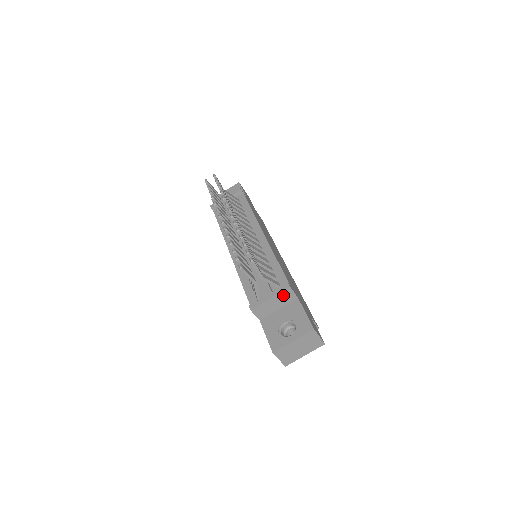
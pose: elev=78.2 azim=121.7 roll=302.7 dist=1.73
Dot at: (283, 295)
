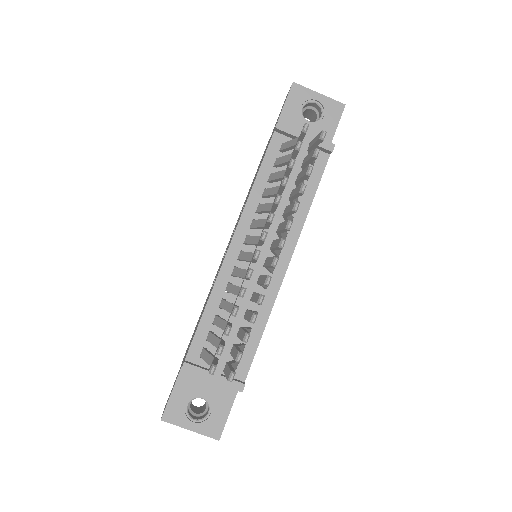
Dot at: (228, 385)
